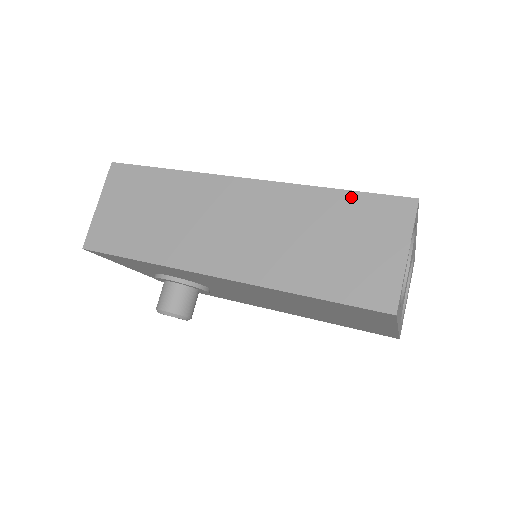
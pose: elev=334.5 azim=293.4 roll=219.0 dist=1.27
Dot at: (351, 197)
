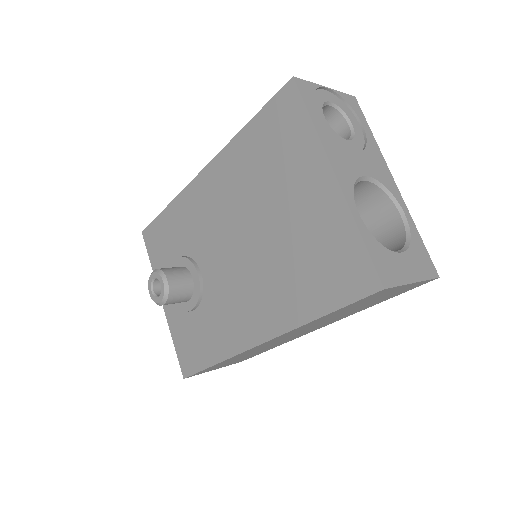
Dot at: occluded
